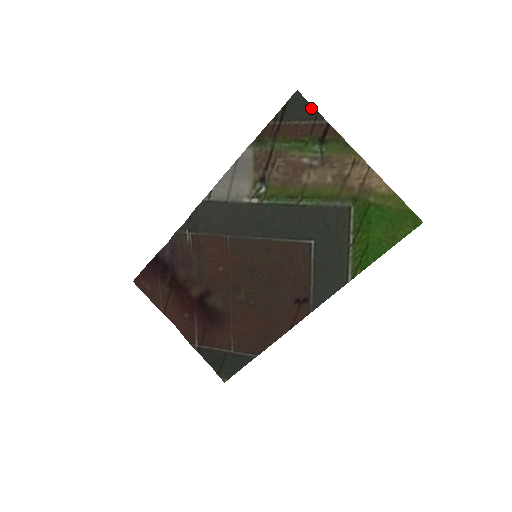
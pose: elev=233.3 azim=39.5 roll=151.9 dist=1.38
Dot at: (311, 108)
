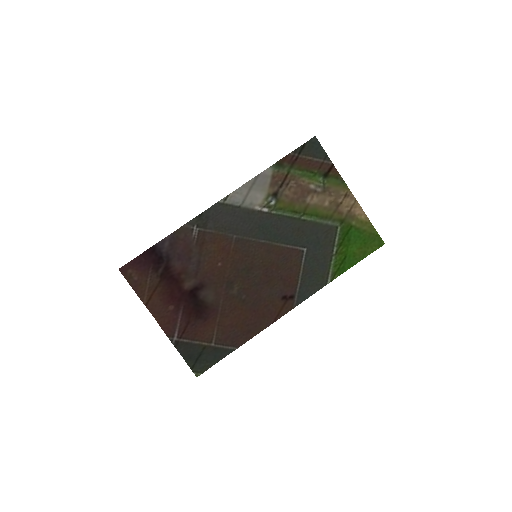
Dot at: (323, 151)
